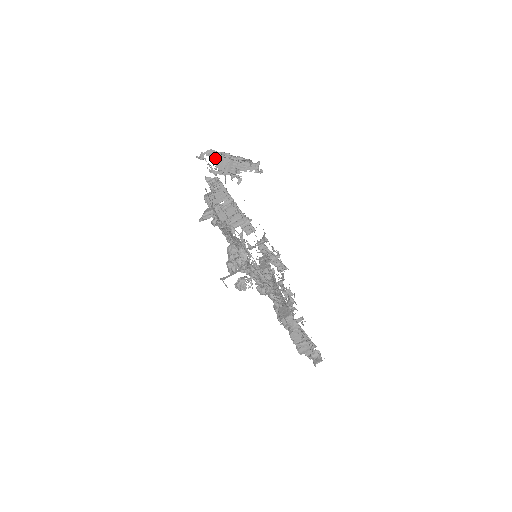
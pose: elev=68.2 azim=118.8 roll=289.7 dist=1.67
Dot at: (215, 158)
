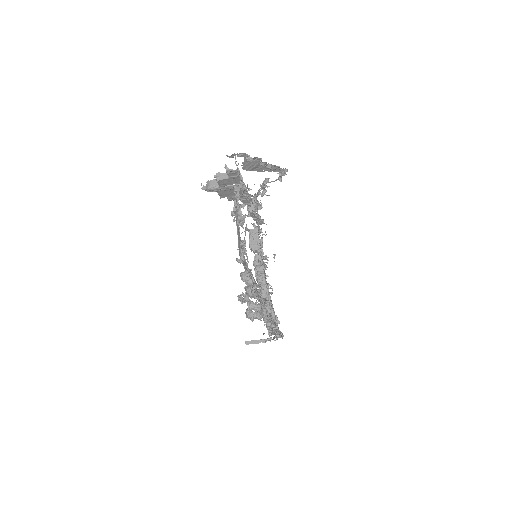
Dot at: (245, 159)
